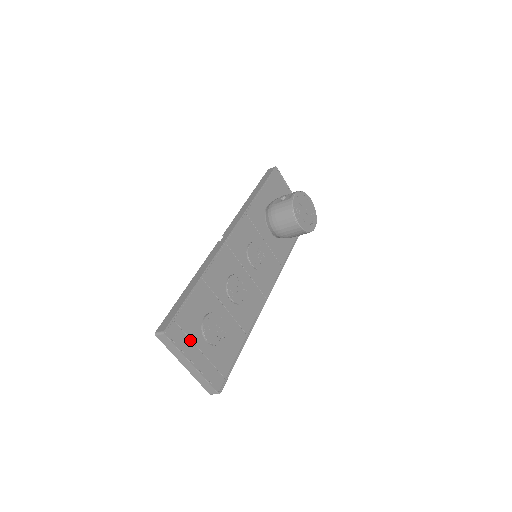
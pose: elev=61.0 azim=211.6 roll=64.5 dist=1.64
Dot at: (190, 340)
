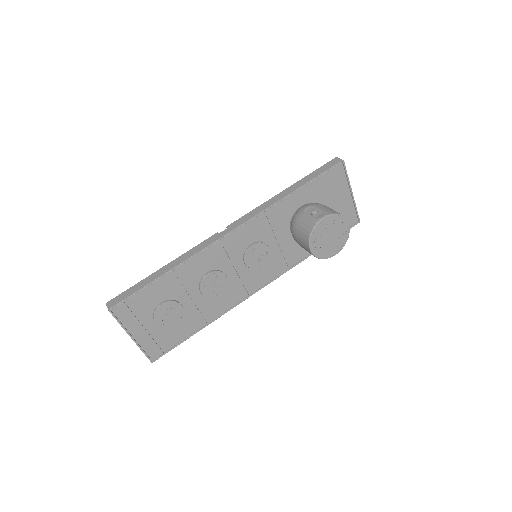
Dot at: (136, 319)
